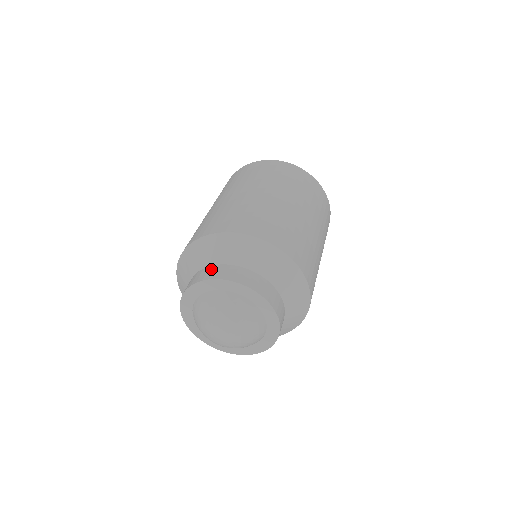
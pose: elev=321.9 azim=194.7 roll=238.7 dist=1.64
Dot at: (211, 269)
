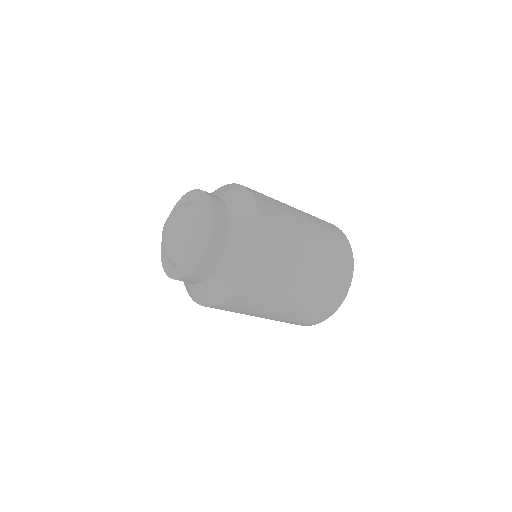
Dot at: occluded
